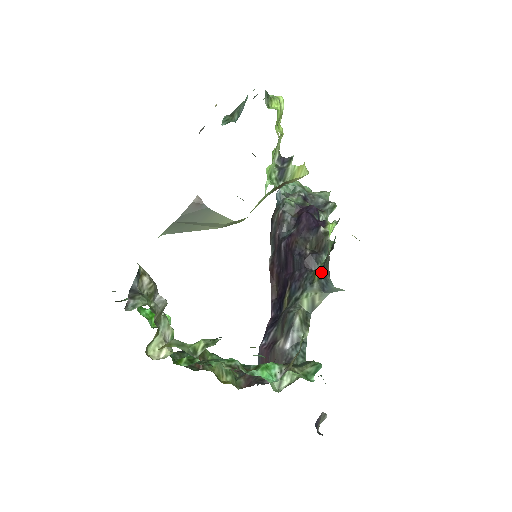
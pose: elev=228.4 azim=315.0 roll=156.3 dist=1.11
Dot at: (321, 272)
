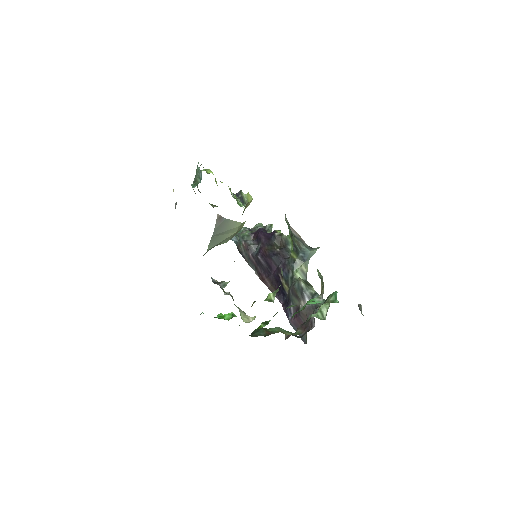
Dot at: (296, 251)
